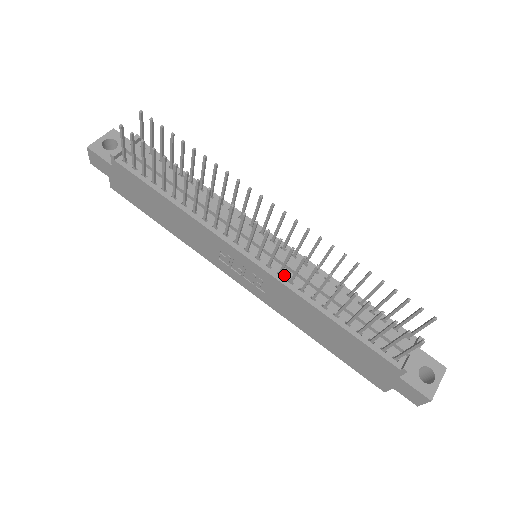
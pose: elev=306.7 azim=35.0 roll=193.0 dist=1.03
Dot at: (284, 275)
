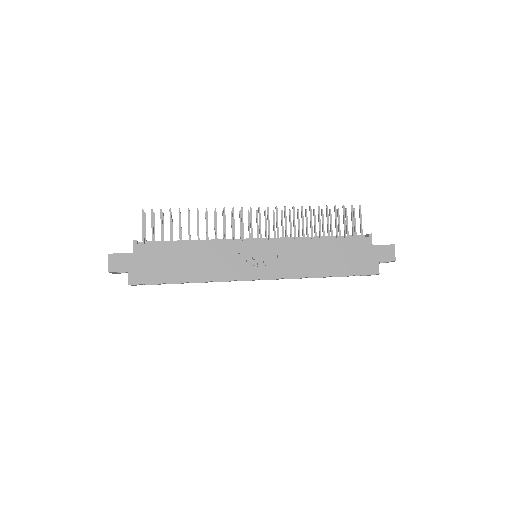
Dot at: (280, 240)
